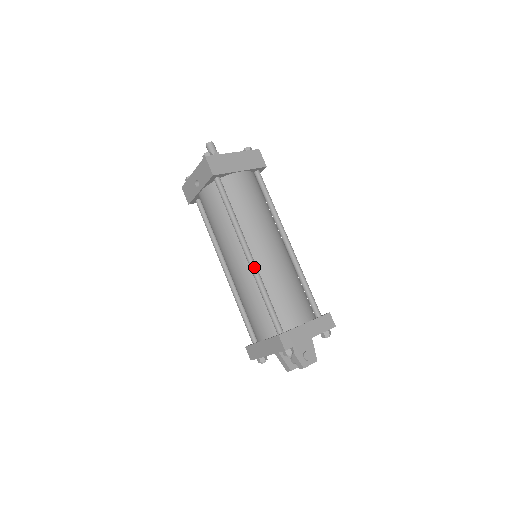
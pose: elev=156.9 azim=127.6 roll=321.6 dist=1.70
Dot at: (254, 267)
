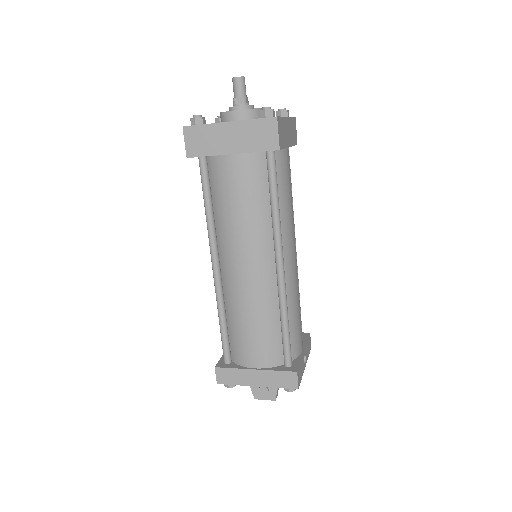
Dot at: (216, 285)
